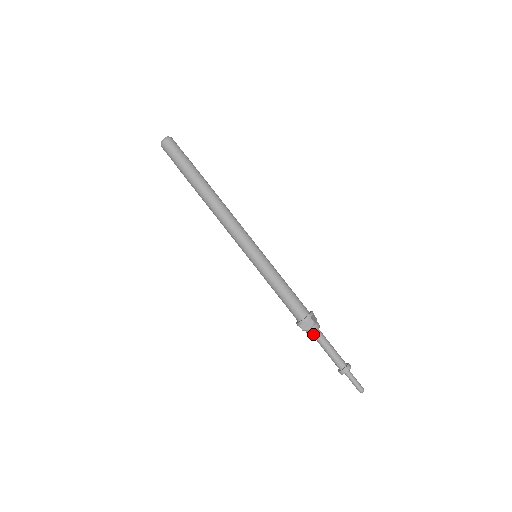
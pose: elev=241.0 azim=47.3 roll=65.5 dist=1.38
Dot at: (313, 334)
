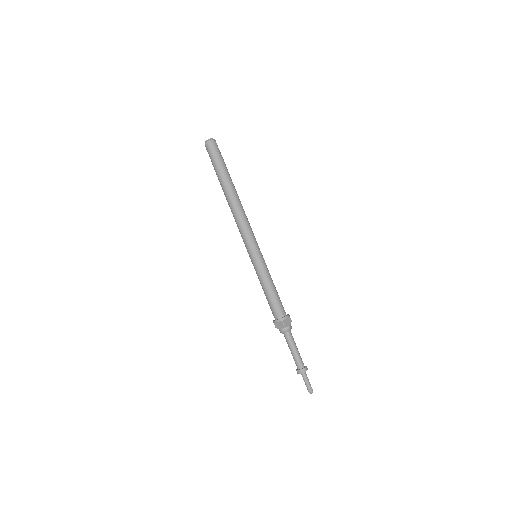
Dot at: occluded
